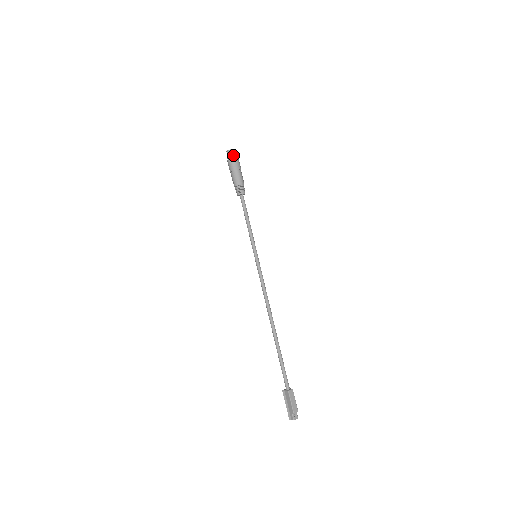
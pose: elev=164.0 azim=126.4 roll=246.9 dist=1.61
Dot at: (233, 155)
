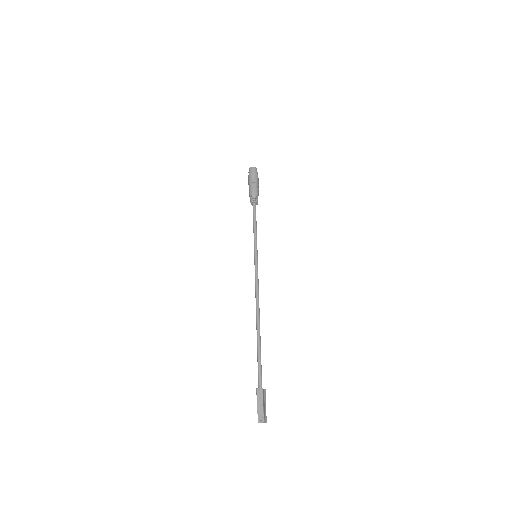
Dot at: (251, 172)
